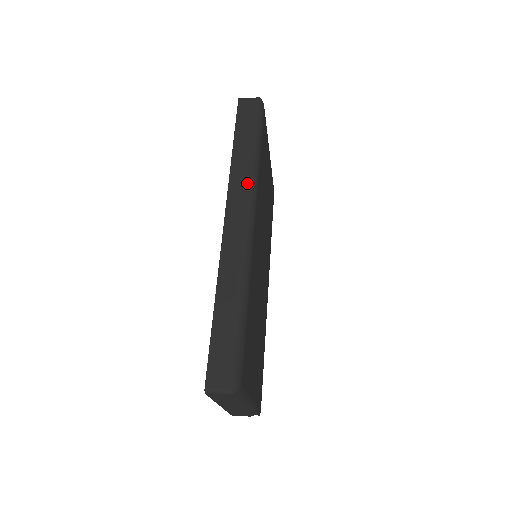
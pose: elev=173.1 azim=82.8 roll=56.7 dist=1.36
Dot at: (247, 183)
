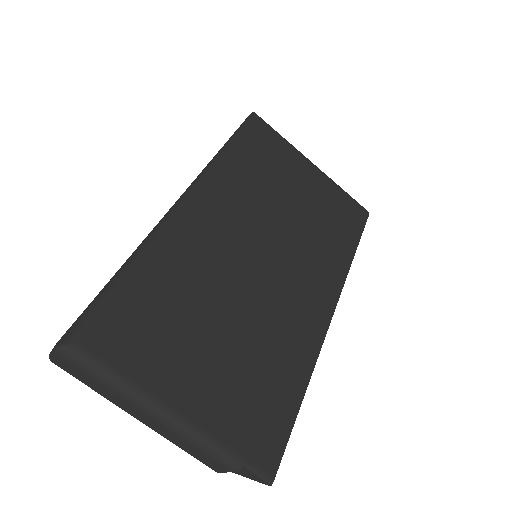
Dot at: (200, 173)
